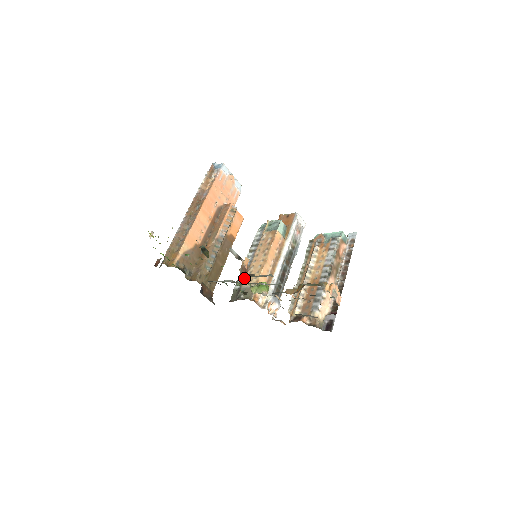
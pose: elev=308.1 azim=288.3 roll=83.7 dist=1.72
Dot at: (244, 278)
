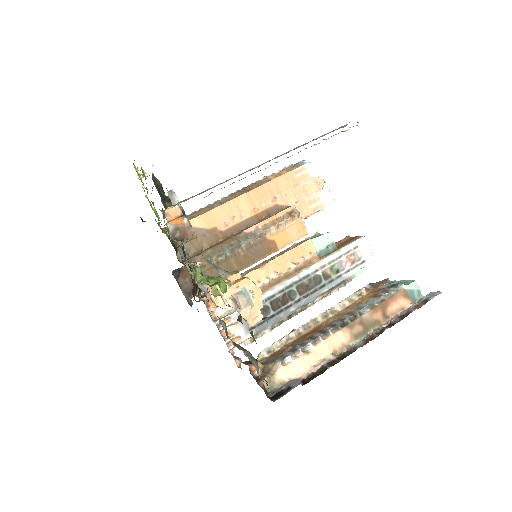
Dot at: occluded
